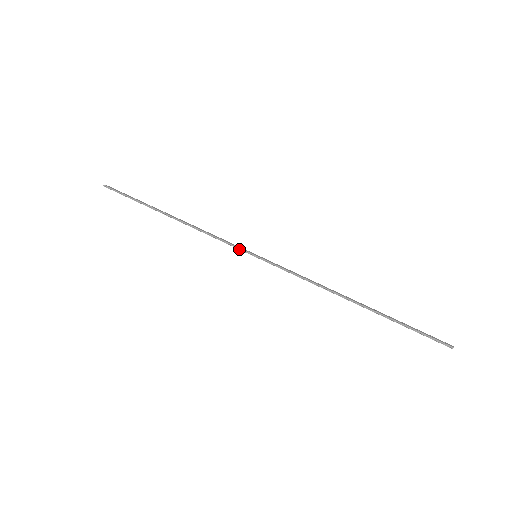
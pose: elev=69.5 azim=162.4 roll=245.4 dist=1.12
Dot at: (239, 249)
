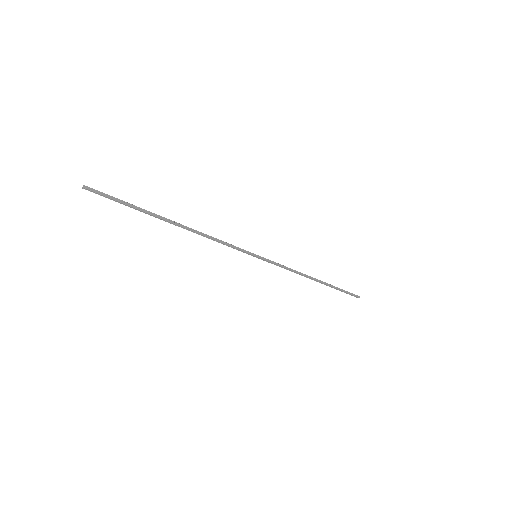
Dot at: (243, 252)
